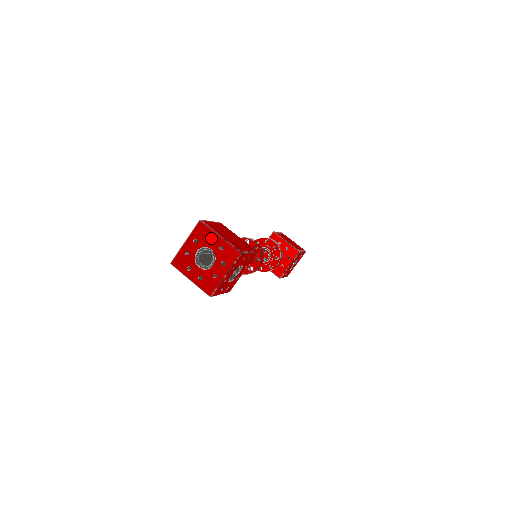
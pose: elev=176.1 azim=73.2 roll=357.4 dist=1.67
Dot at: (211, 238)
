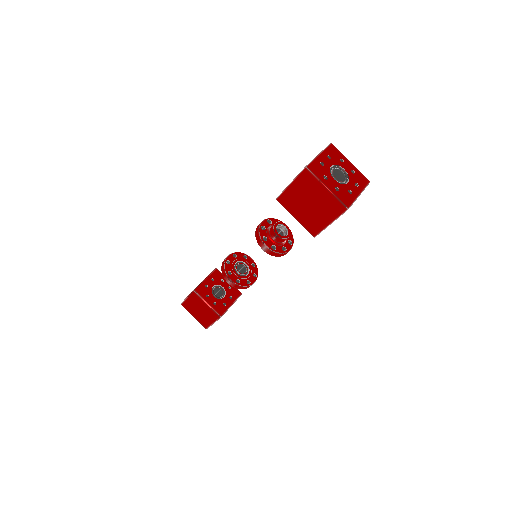
Dot at: occluded
